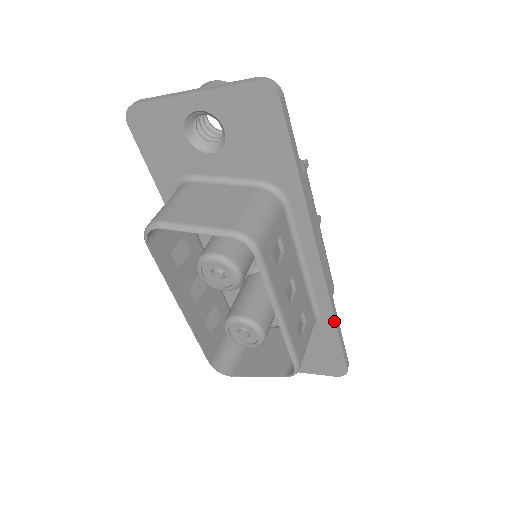
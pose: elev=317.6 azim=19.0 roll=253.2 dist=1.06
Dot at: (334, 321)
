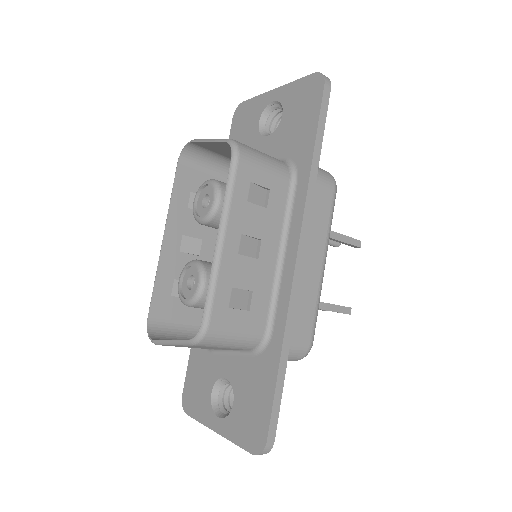
Dot at: (281, 345)
